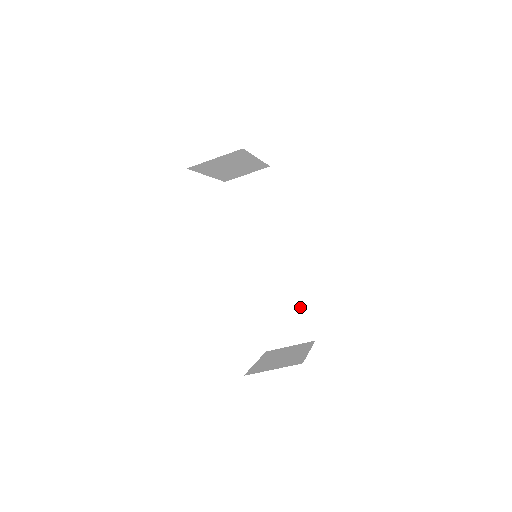
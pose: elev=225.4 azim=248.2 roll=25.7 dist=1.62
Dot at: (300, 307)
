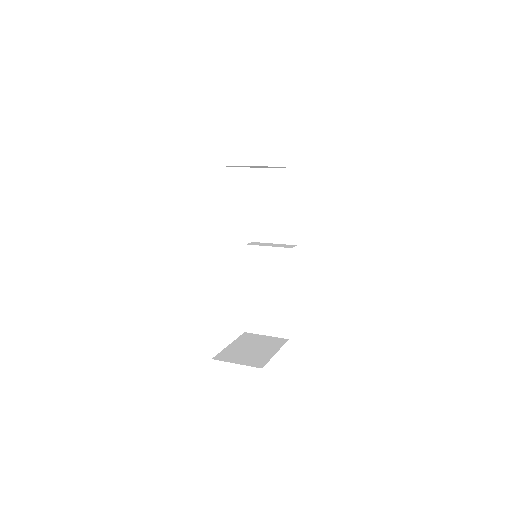
Dot at: (285, 307)
